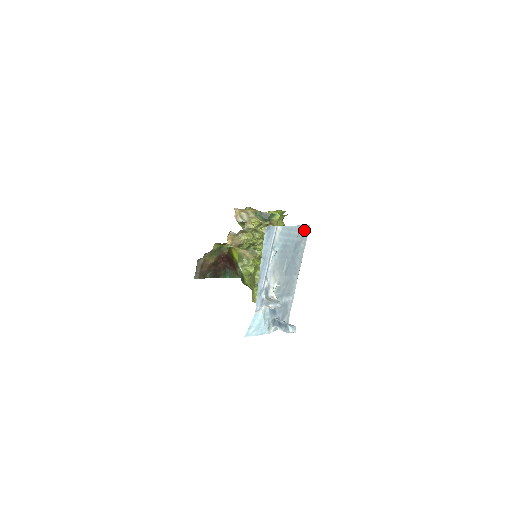
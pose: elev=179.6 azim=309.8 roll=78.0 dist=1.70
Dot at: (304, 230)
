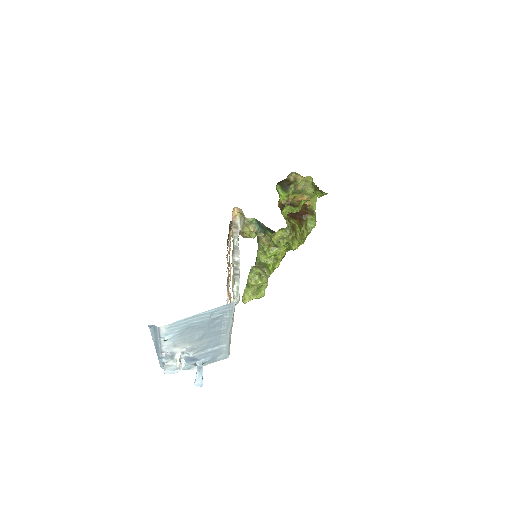
Dot at: (225, 308)
